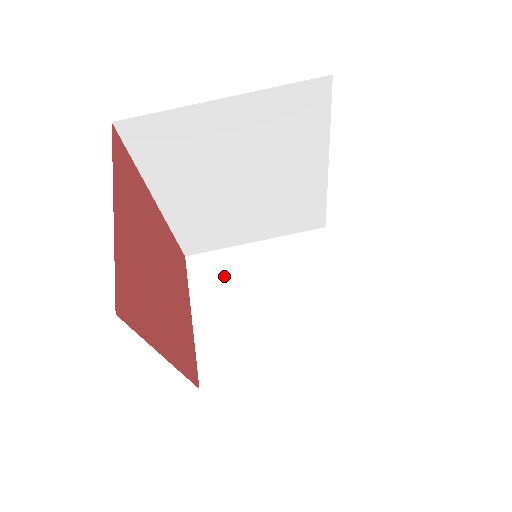
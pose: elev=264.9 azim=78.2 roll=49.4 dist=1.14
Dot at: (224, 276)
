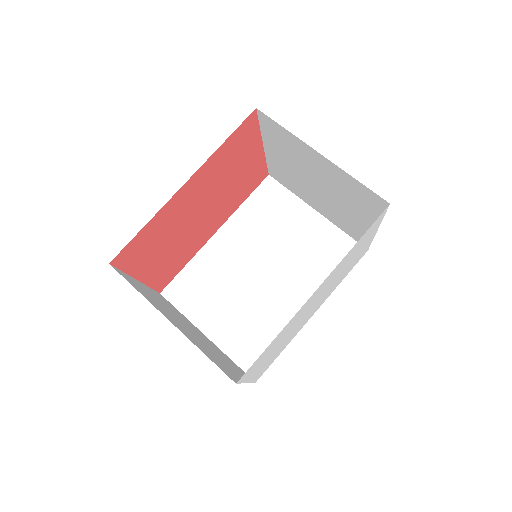
Dot at: occluded
